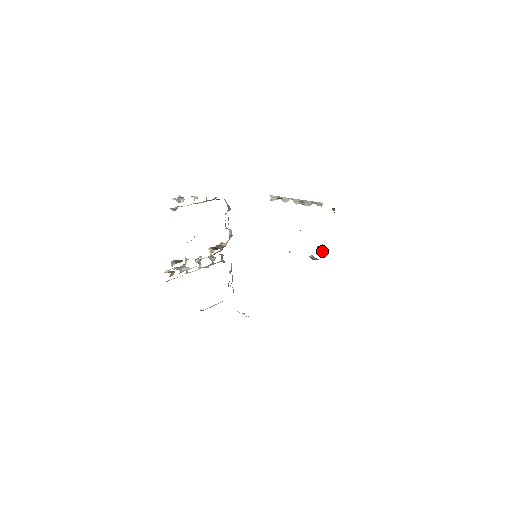
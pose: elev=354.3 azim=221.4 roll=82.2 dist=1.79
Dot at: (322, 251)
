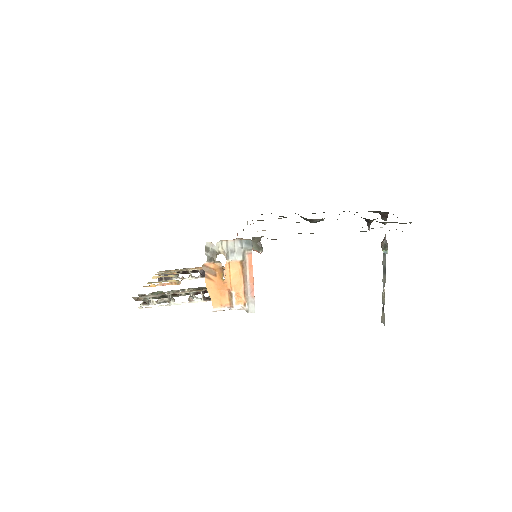
Dot at: (370, 221)
